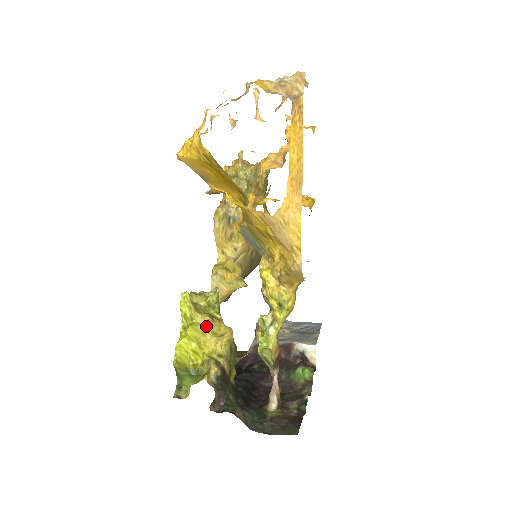
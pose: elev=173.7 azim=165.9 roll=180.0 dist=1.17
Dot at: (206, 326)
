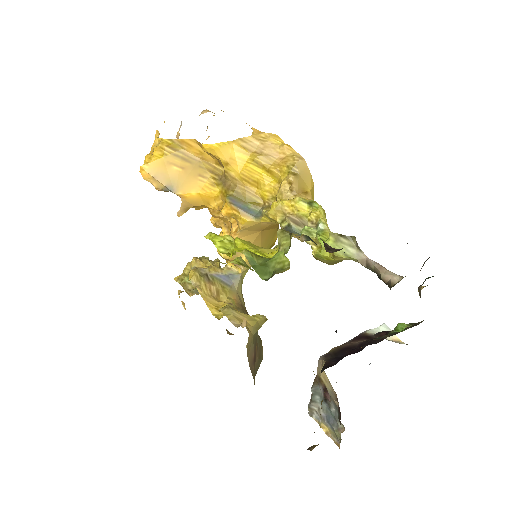
Dot at: occluded
